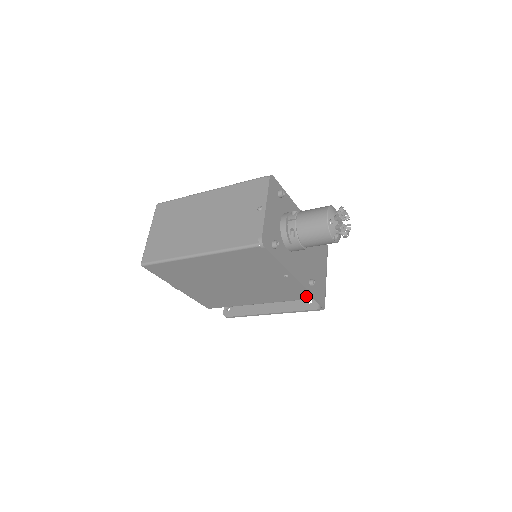
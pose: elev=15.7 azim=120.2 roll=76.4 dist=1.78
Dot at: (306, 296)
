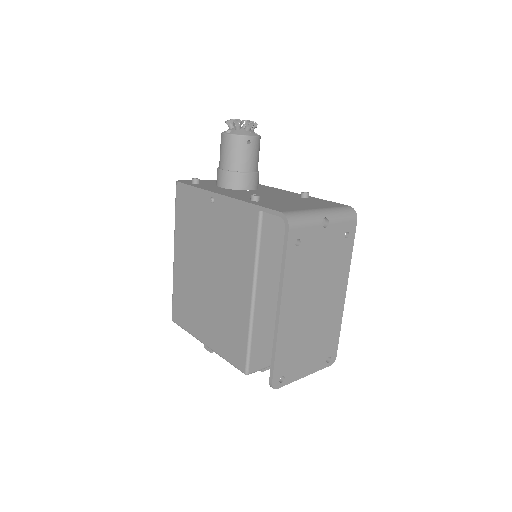
Dot at: (252, 215)
